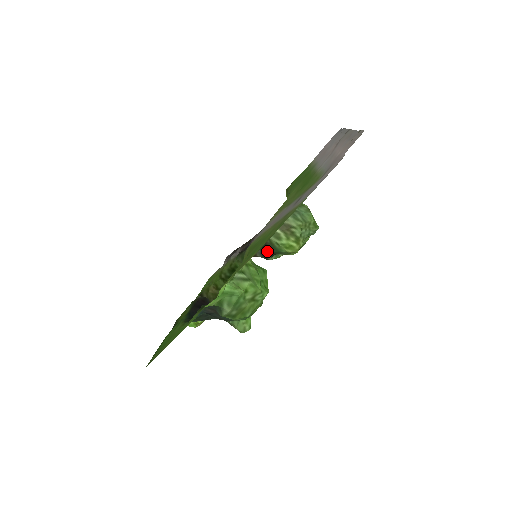
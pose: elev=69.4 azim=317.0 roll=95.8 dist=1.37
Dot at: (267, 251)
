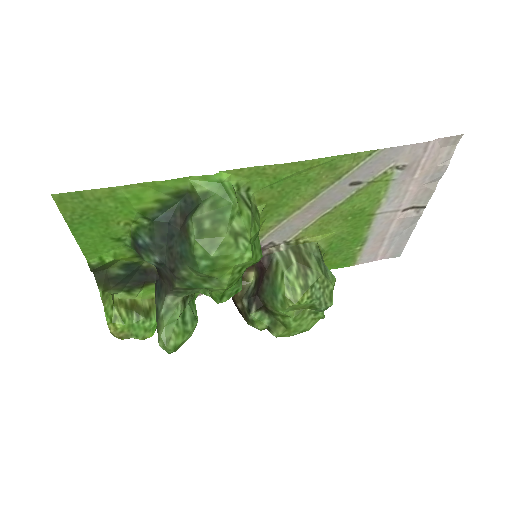
Dot at: (260, 292)
